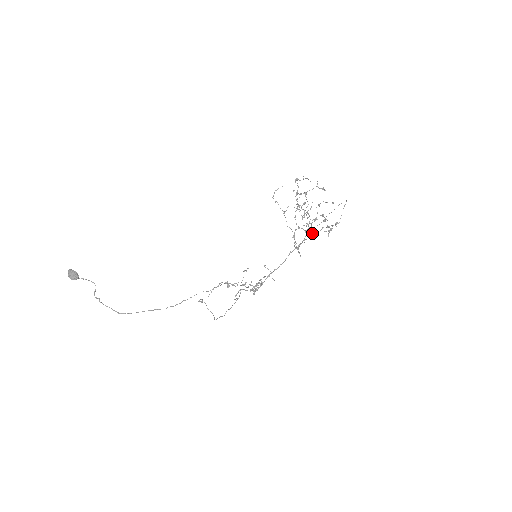
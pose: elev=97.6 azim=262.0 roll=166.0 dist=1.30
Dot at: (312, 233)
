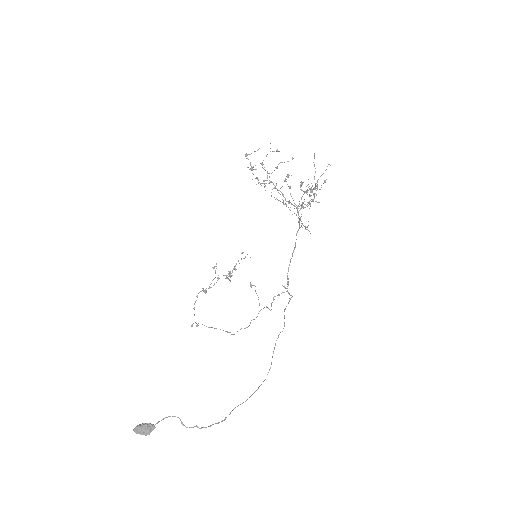
Dot at: occluded
